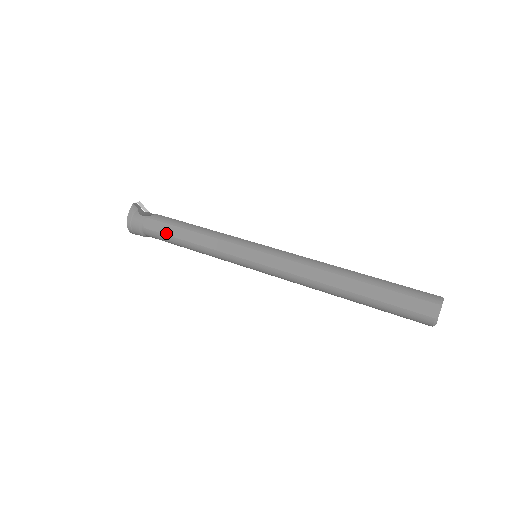
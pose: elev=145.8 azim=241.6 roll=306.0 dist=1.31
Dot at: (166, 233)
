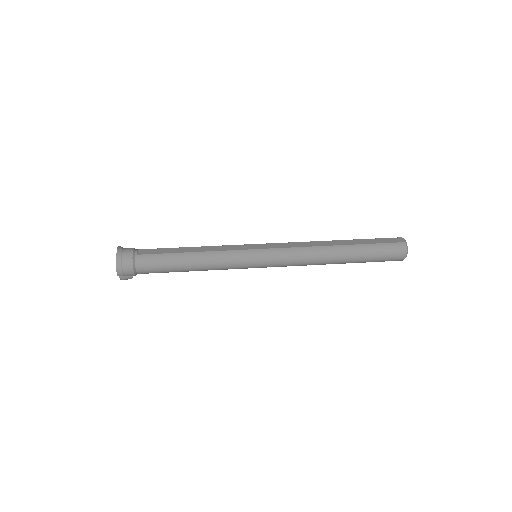
Dot at: (165, 252)
